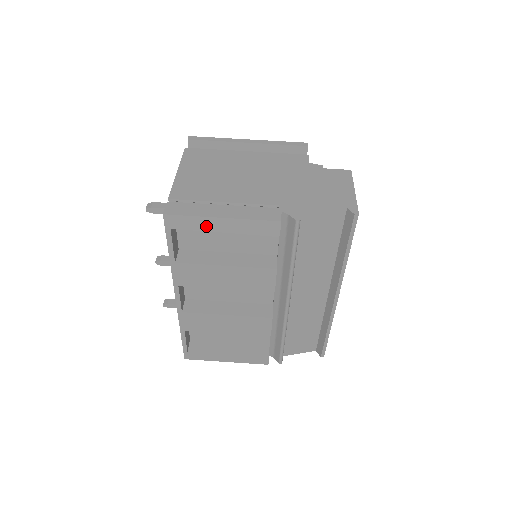
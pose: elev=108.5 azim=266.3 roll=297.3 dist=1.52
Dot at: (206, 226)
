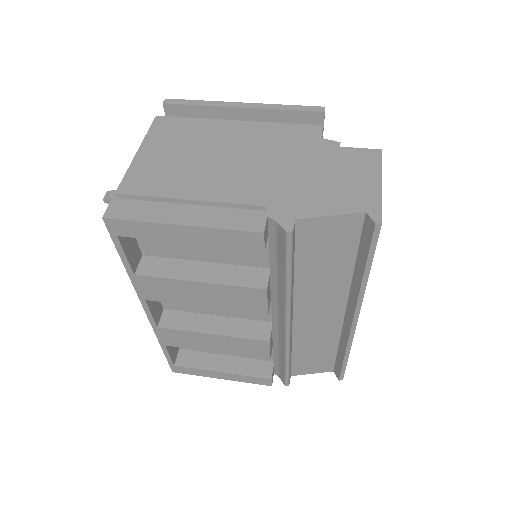
Dot at: (162, 234)
